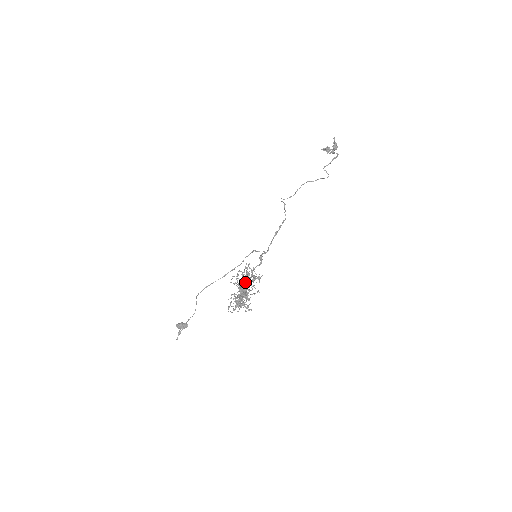
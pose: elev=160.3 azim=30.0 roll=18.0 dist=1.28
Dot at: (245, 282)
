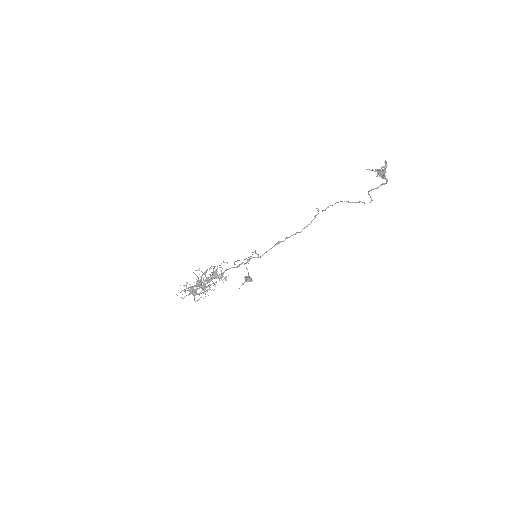
Dot at: (209, 277)
